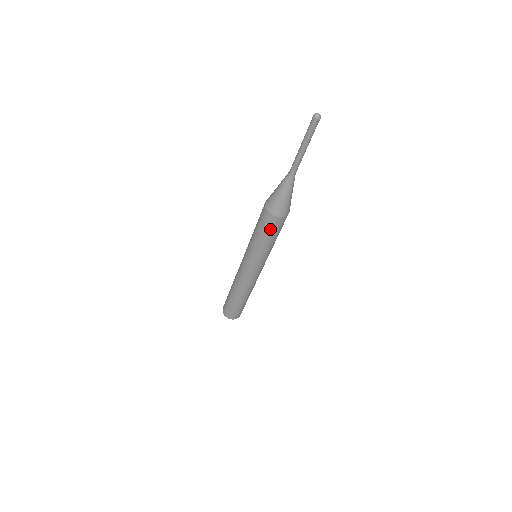
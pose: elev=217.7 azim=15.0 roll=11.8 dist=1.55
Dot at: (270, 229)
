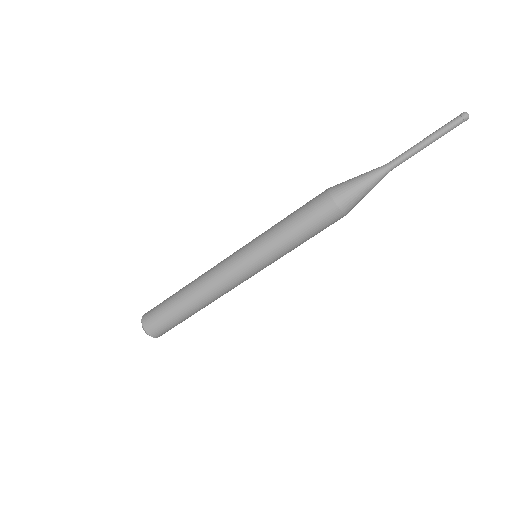
Dot at: (321, 226)
